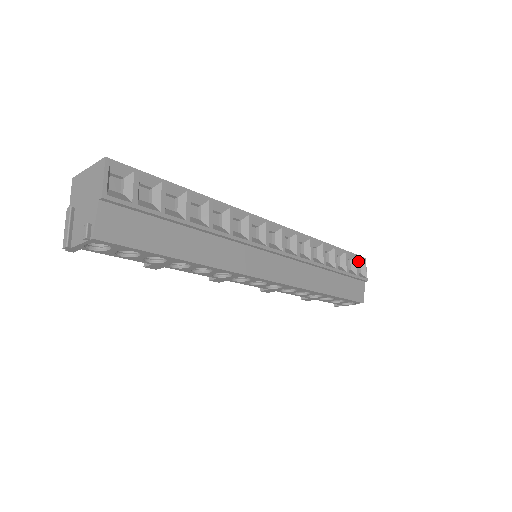
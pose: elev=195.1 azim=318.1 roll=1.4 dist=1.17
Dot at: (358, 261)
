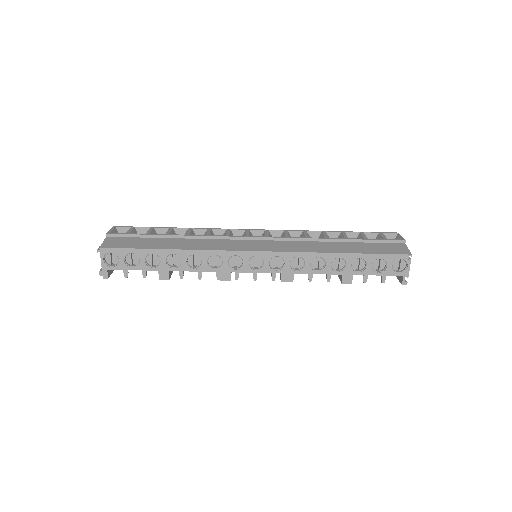
Dot at: (389, 237)
